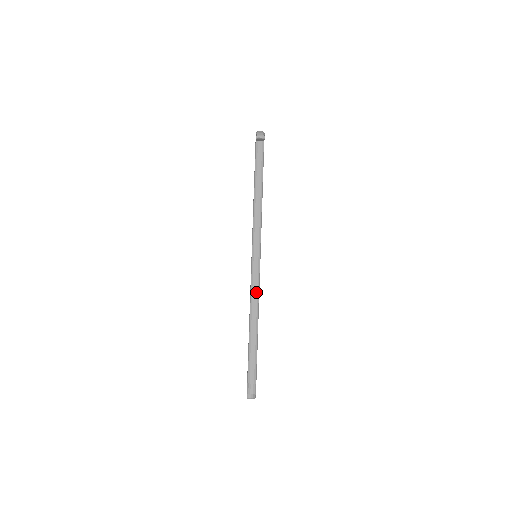
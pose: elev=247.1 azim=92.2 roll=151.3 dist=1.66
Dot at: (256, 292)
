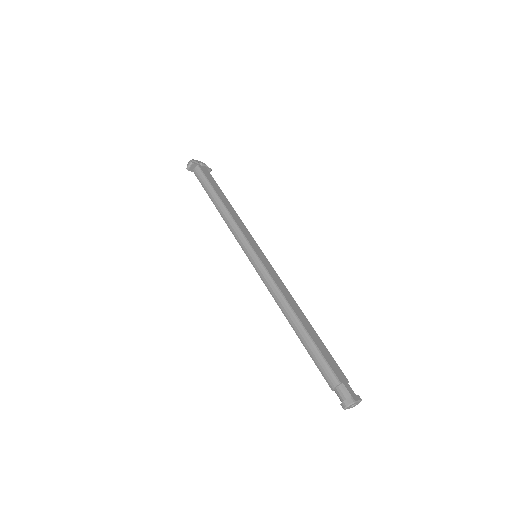
Dot at: (272, 287)
